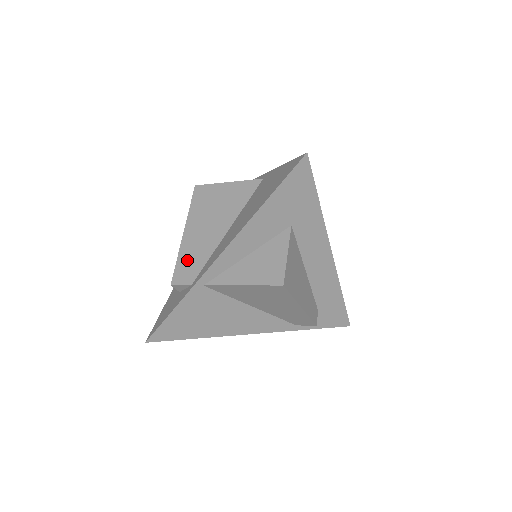
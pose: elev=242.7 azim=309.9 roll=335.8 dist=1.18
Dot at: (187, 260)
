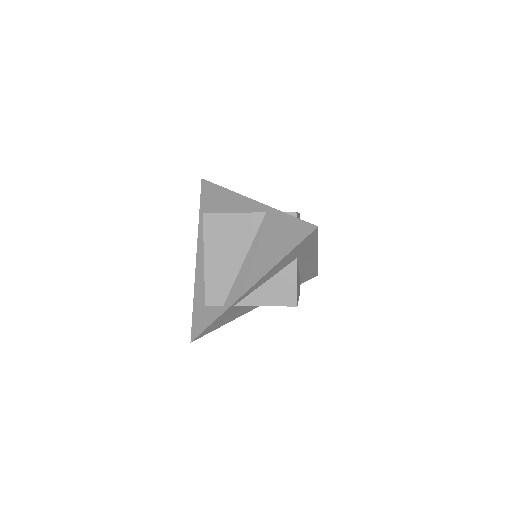
Dot at: (214, 285)
